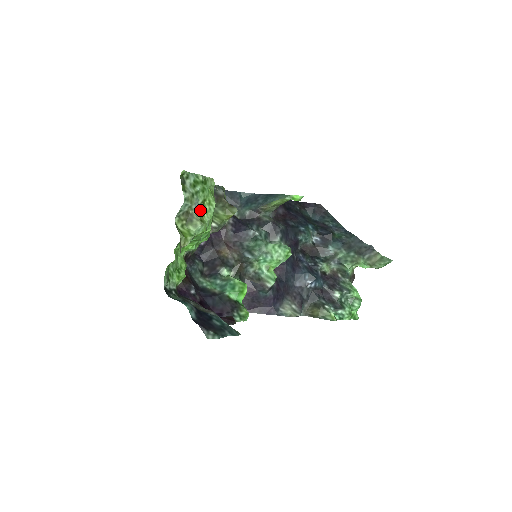
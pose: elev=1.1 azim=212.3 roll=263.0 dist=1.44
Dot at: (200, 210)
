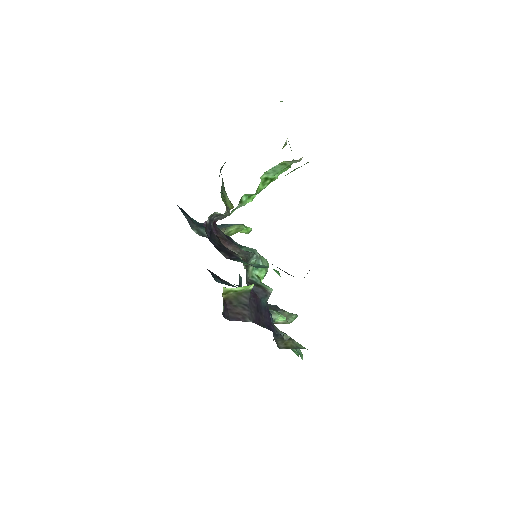
Dot at: (282, 148)
